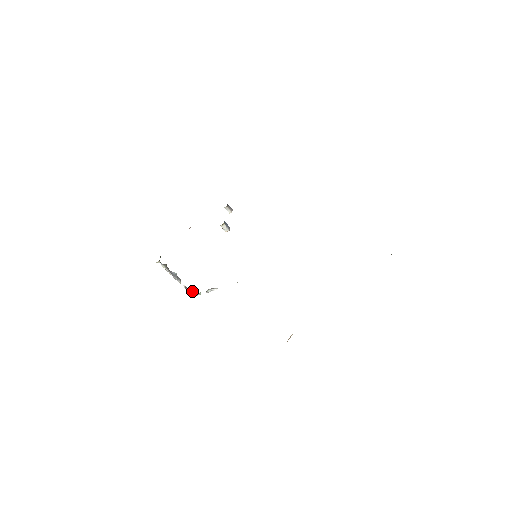
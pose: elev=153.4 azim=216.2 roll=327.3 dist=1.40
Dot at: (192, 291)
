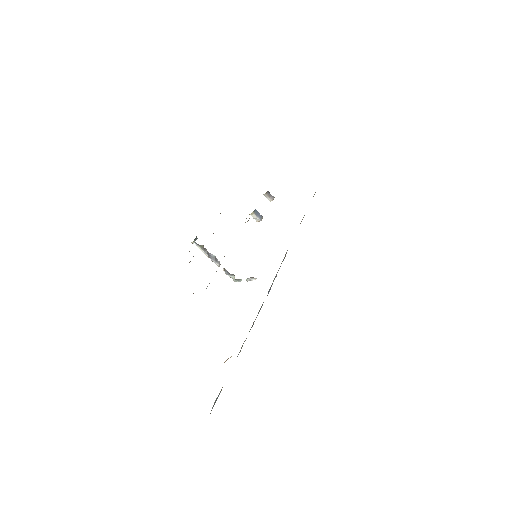
Dot at: (232, 276)
